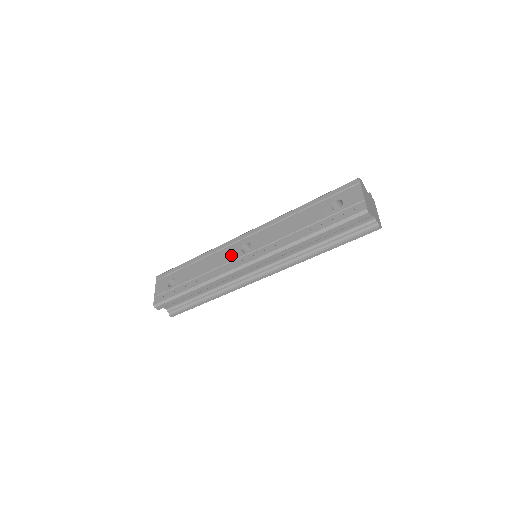
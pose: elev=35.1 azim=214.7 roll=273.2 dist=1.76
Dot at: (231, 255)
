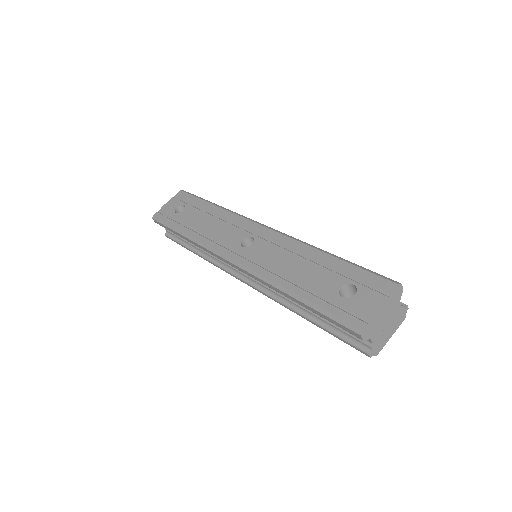
Dot at: (232, 235)
